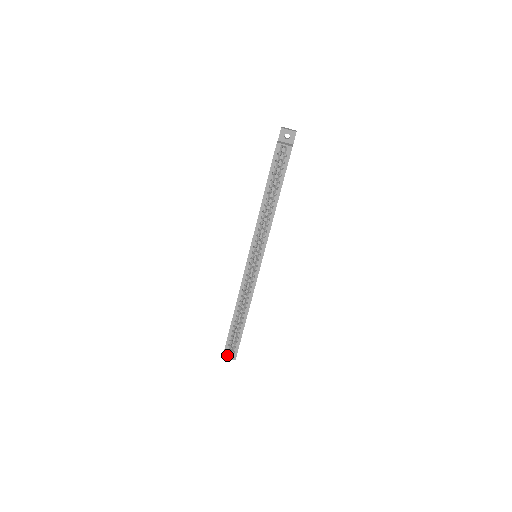
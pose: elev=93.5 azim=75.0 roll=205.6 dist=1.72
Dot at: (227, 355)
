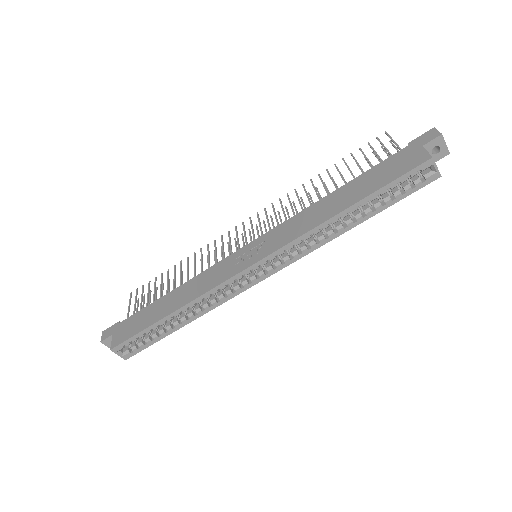
Dot at: (117, 351)
